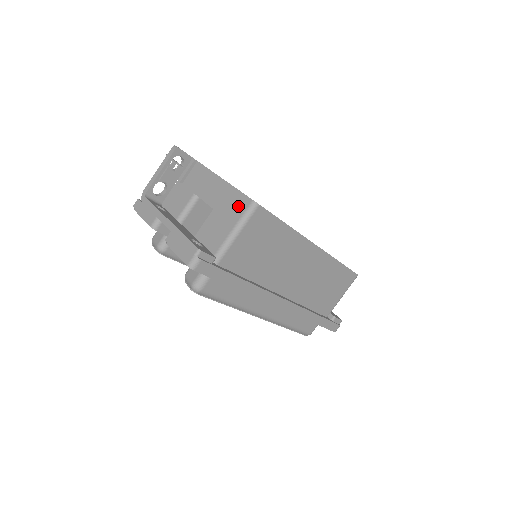
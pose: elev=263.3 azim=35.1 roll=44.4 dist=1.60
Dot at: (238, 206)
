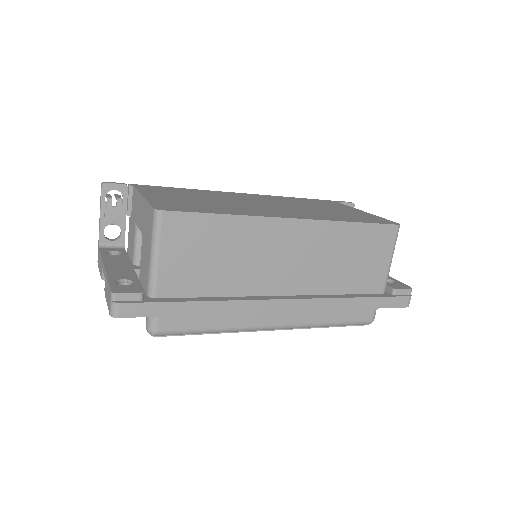
Dot at: (149, 222)
